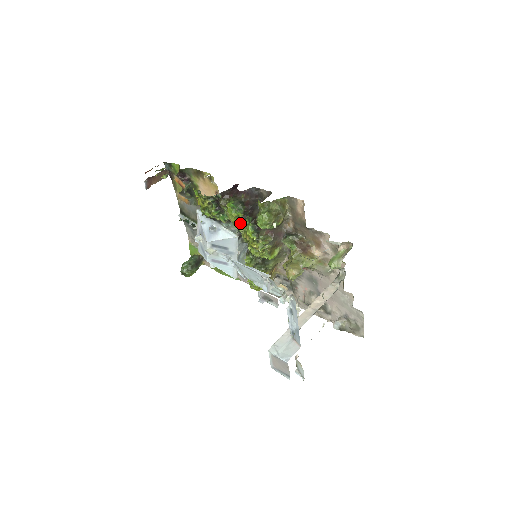
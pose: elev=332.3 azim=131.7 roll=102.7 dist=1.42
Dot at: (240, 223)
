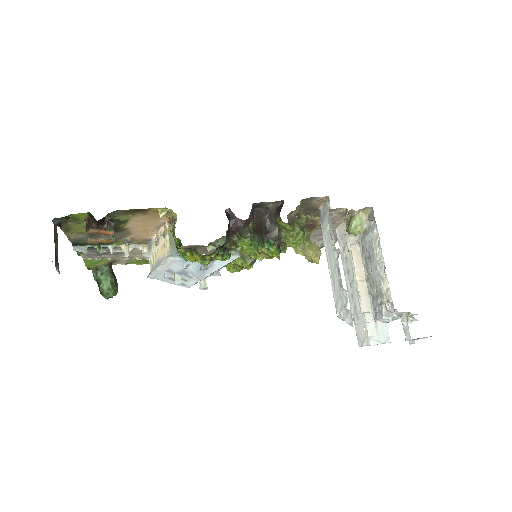
Dot at: occluded
